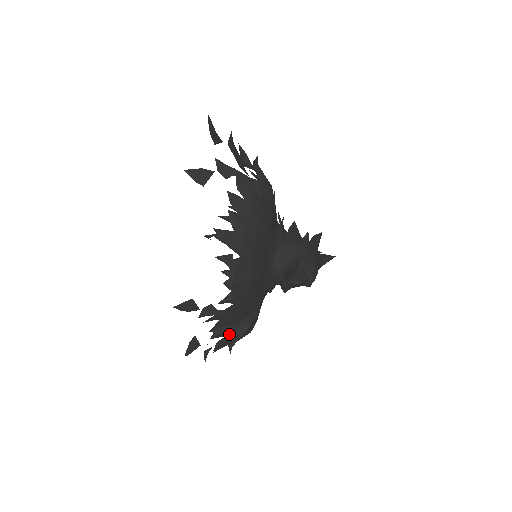
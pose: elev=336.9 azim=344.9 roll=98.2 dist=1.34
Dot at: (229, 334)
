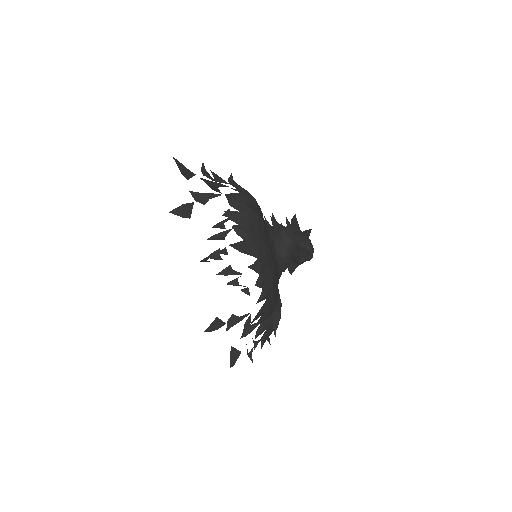
Dot at: (268, 327)
